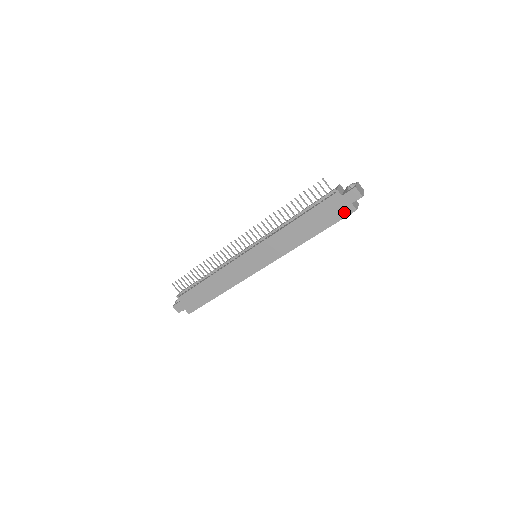
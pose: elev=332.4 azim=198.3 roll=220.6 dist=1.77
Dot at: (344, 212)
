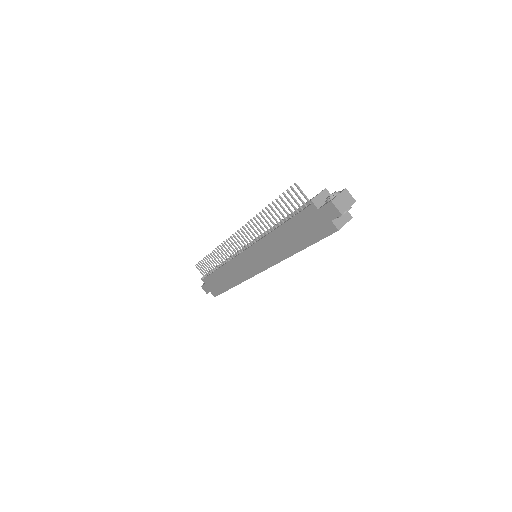
Dot at: (325, 230)
